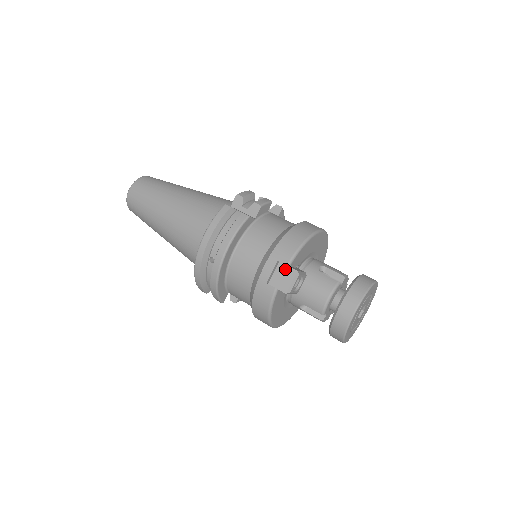
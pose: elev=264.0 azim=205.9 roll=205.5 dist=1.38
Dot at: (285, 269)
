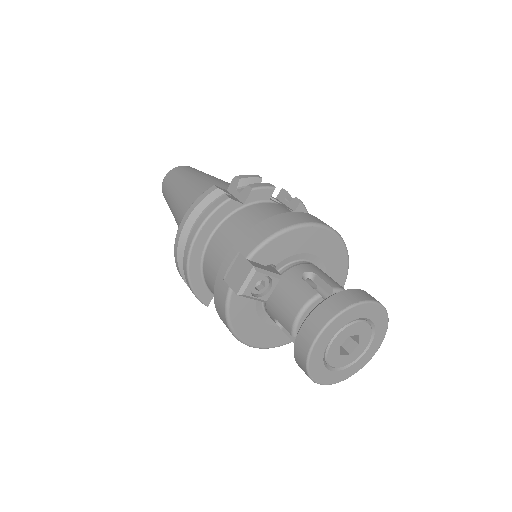
Dot at: (243, 263)
